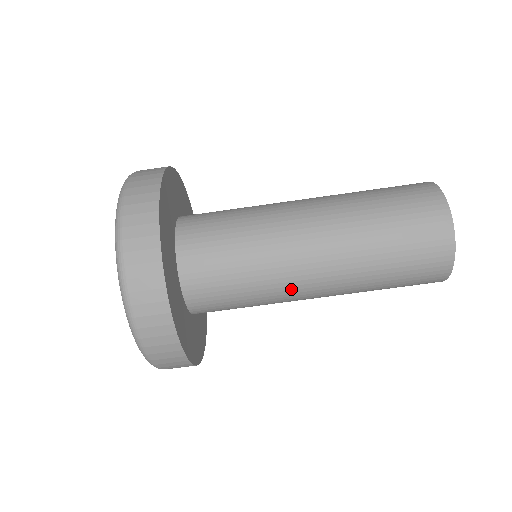
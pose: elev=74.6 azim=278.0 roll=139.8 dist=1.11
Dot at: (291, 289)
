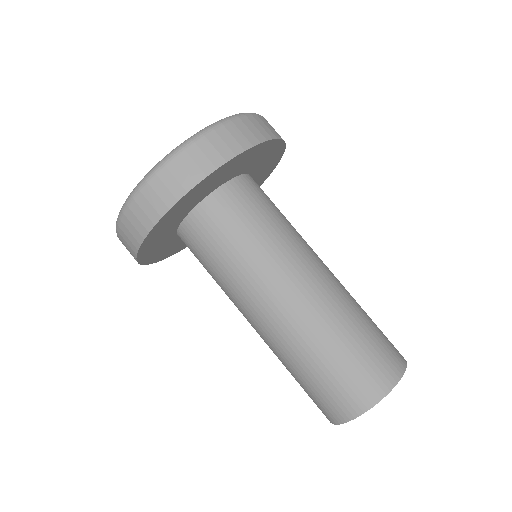
Dot at: (279, 272)
